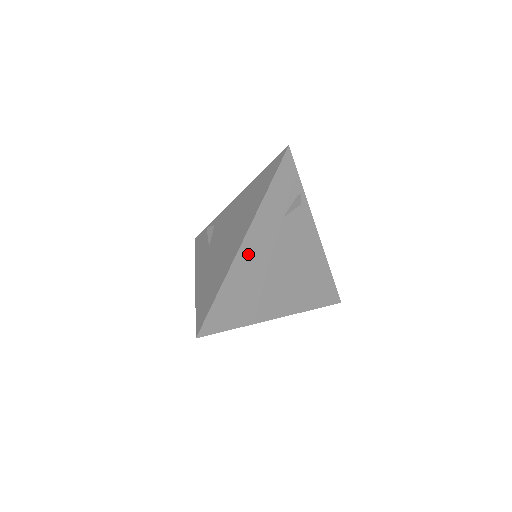
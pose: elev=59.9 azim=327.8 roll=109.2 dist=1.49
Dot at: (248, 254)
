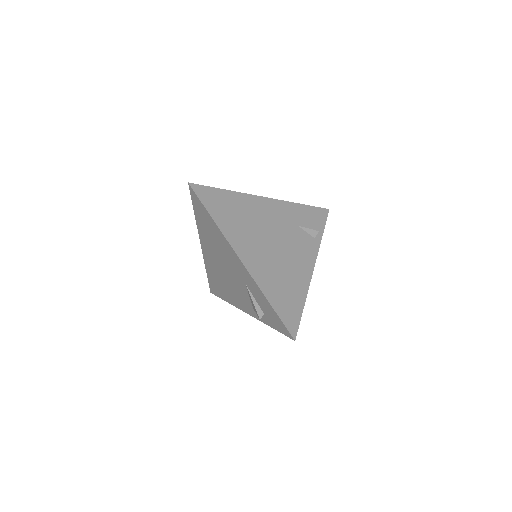
Dot at: (260, 205)
